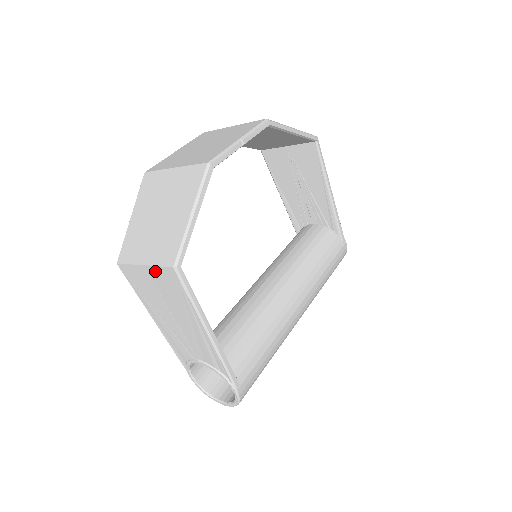
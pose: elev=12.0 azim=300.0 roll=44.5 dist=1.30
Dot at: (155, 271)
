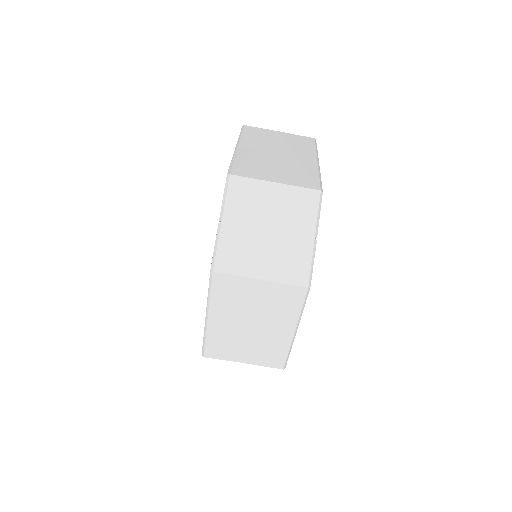
Dot at: occluded
